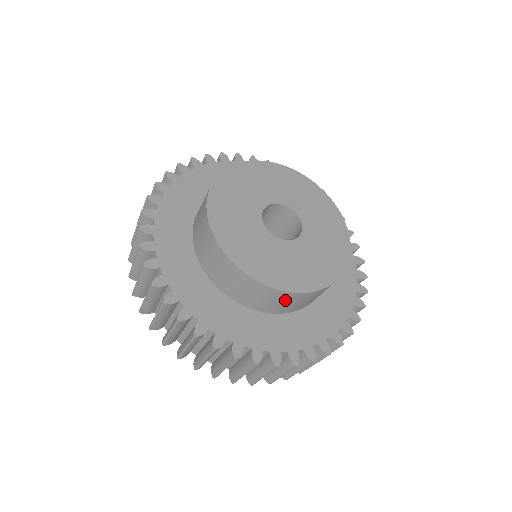
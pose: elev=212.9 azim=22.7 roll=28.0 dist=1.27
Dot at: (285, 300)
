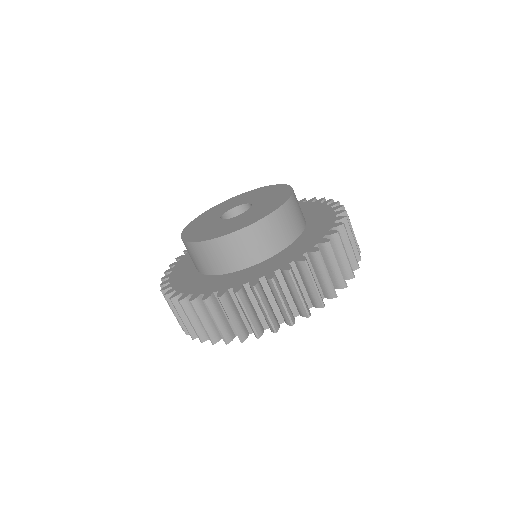
Dot at: (214, 252)
